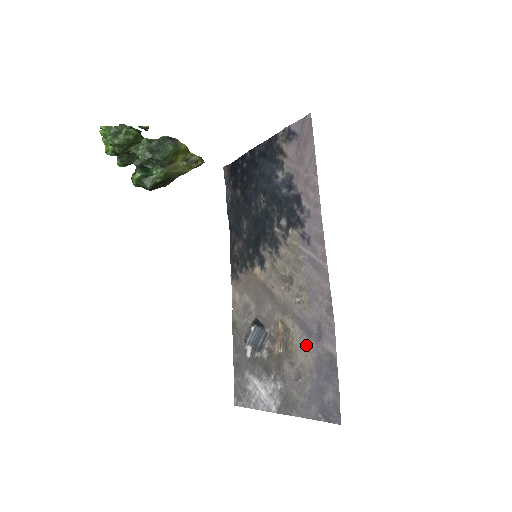
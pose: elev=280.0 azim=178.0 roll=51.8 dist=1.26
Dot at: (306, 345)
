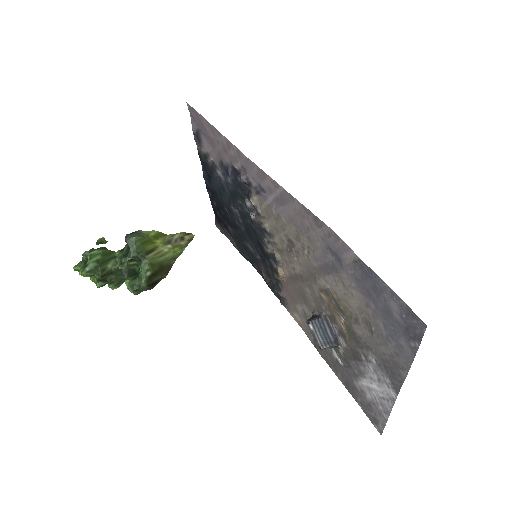
Dot at: (343, 284)
